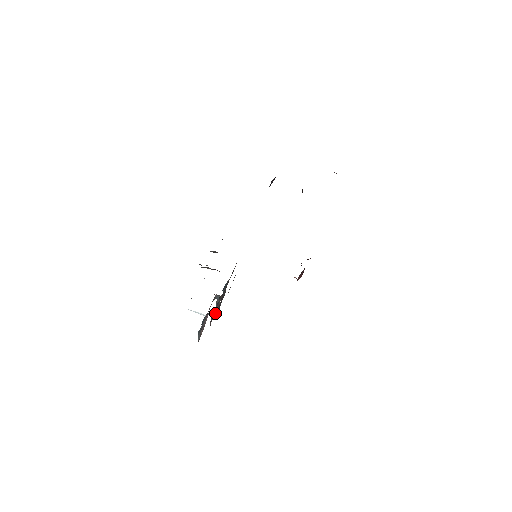
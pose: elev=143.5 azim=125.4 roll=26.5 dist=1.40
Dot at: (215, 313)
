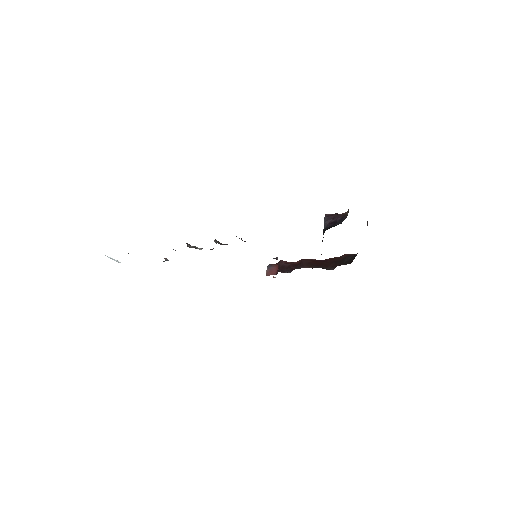
Dot at: occluded
